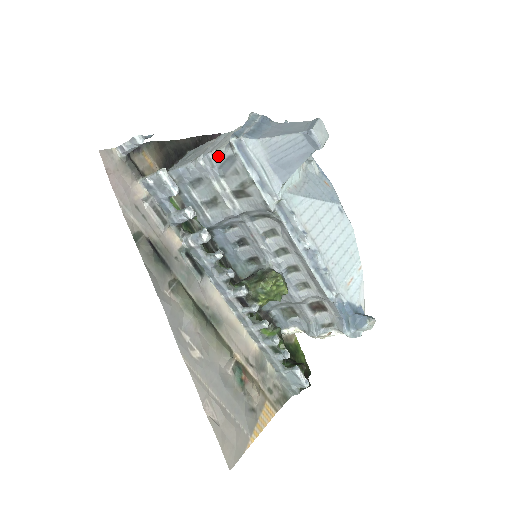
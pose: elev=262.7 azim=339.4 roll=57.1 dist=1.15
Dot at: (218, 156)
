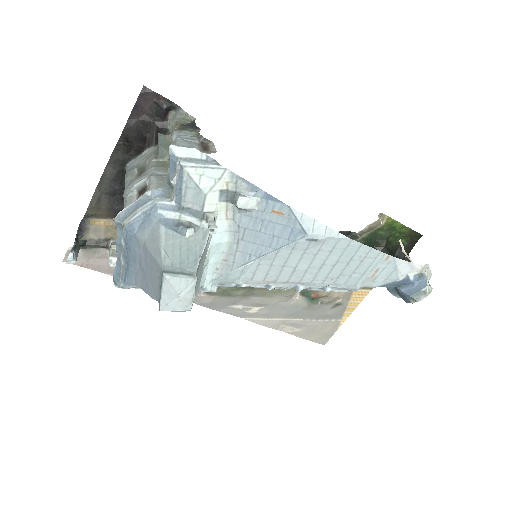
Dot at: occluded
